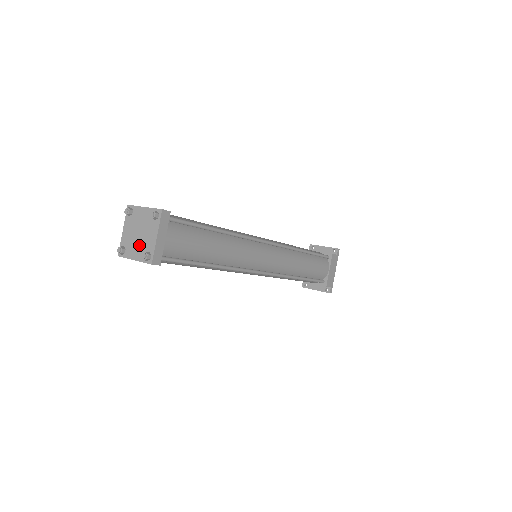
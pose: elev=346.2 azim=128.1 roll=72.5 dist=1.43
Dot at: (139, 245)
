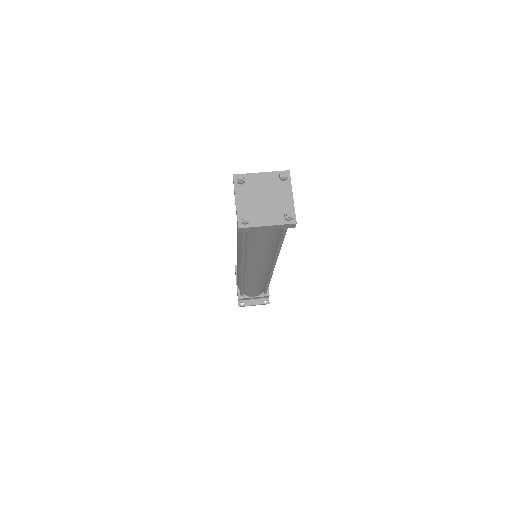
Dot at: (269, 209)
